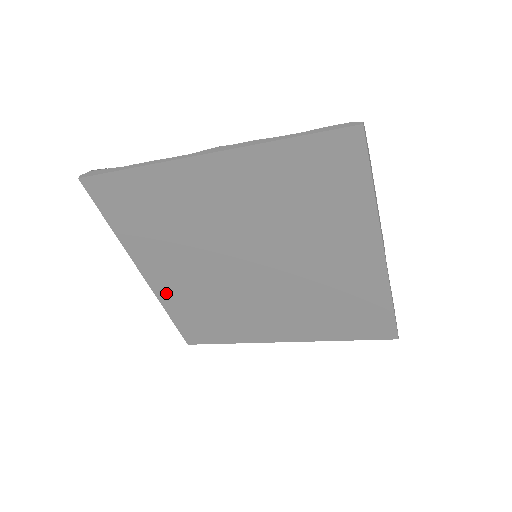
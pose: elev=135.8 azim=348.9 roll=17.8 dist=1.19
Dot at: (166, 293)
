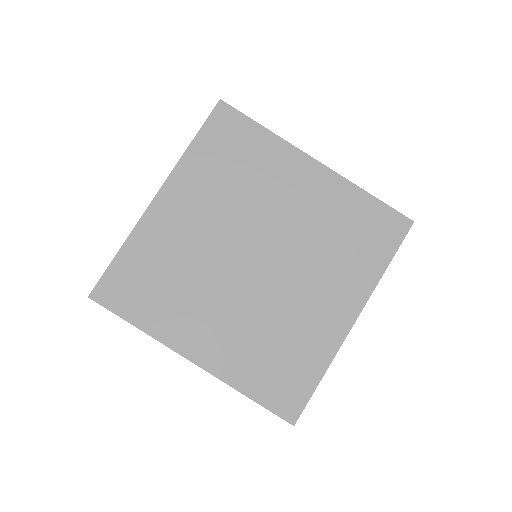
Dot at: (224, 365)
